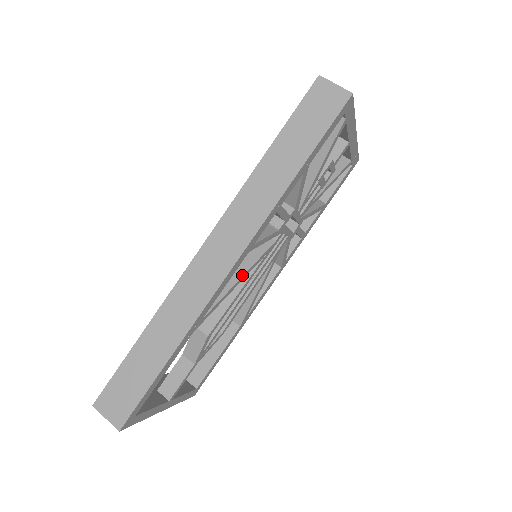
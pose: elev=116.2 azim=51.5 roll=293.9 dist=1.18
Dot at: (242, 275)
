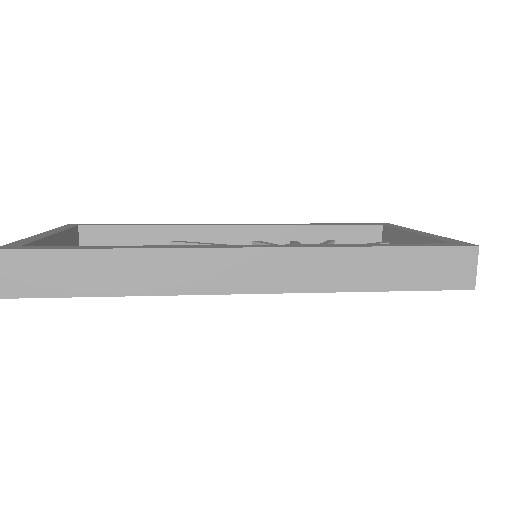
Dot at: occluded
